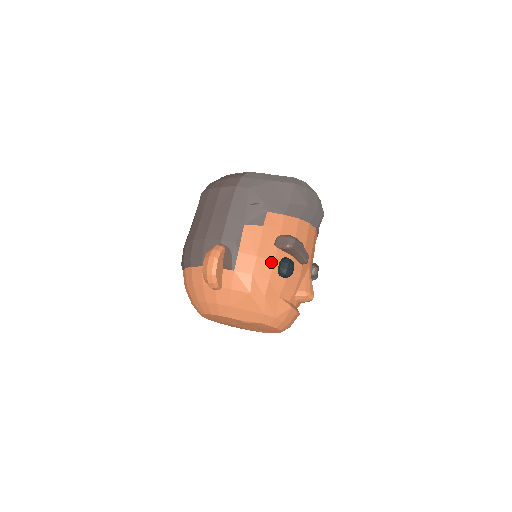
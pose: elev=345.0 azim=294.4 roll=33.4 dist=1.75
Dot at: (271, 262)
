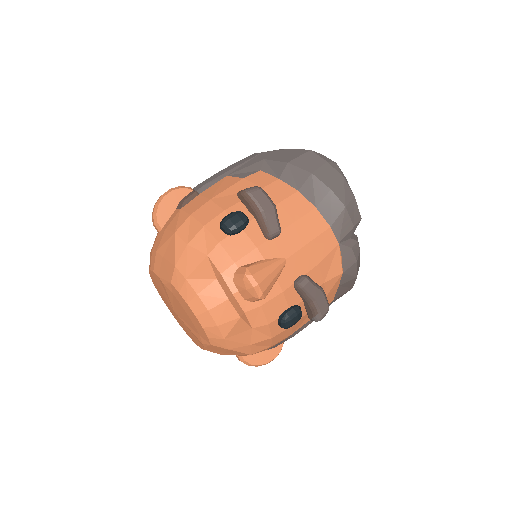
Dot at: (220, 209)
